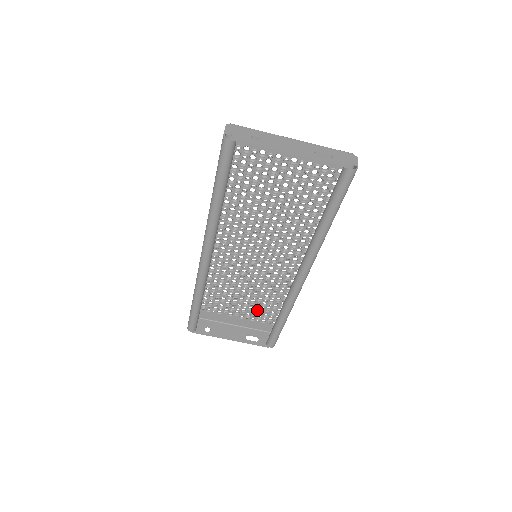
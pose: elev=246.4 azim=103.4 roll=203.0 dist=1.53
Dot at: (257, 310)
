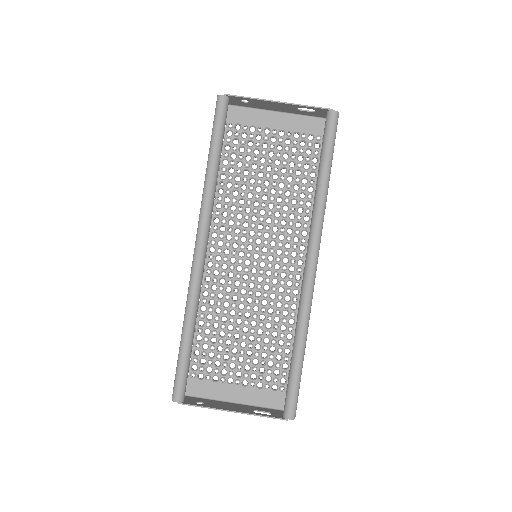
Dot at: (264, 363)
